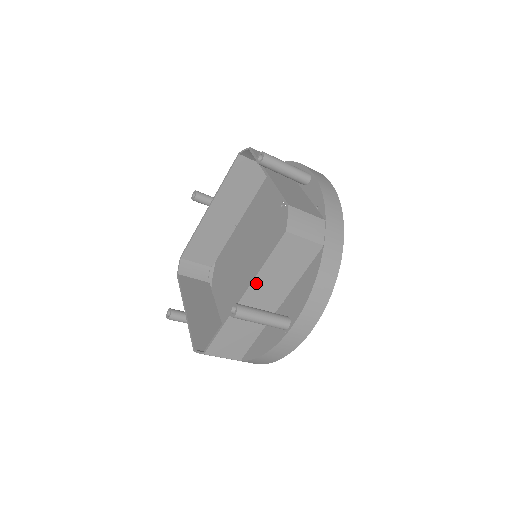
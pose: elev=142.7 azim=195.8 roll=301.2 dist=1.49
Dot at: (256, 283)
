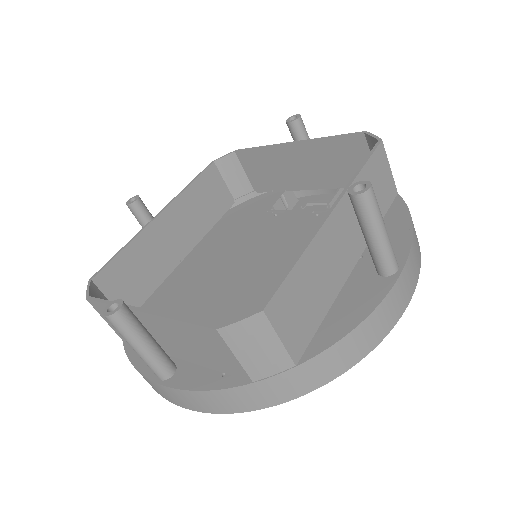
Dot at: (348, 198)
